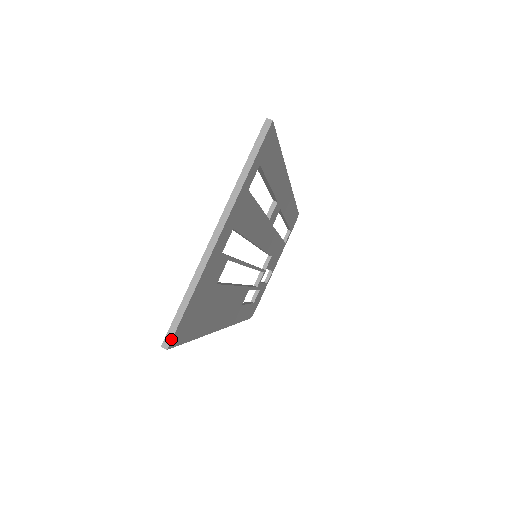
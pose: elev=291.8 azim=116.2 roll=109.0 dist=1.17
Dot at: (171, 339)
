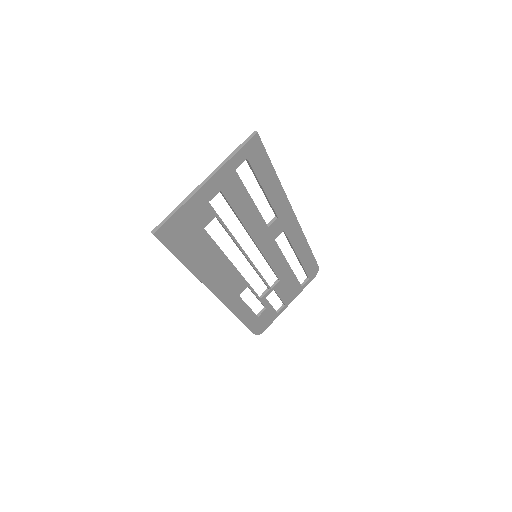
Dot at: (157, 229)
